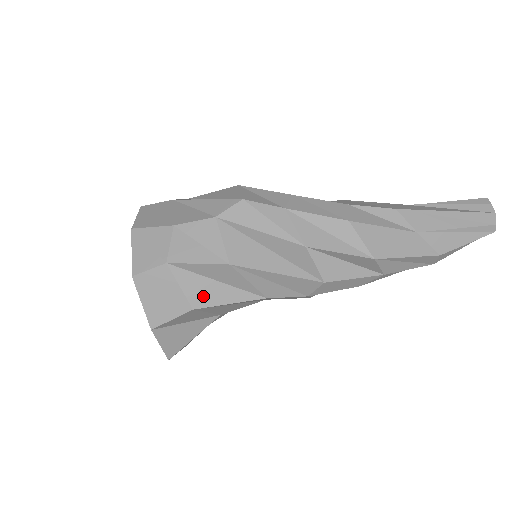
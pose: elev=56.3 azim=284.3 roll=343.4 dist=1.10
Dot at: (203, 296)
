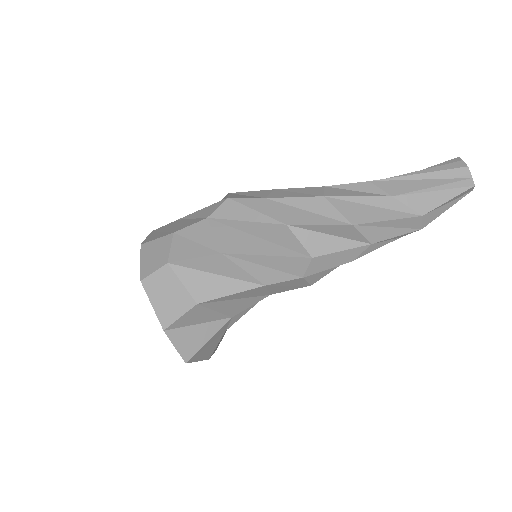
Dot at: (204, 290)
